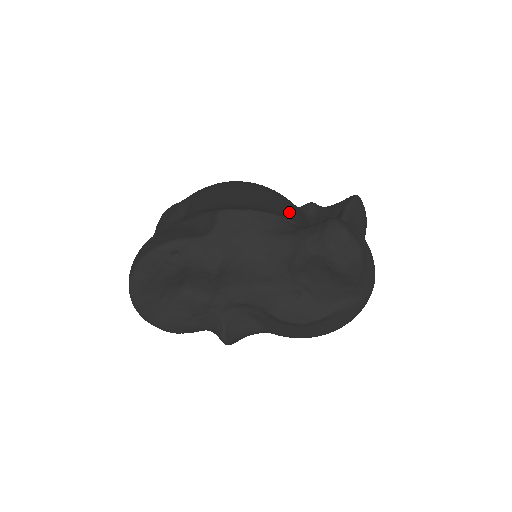
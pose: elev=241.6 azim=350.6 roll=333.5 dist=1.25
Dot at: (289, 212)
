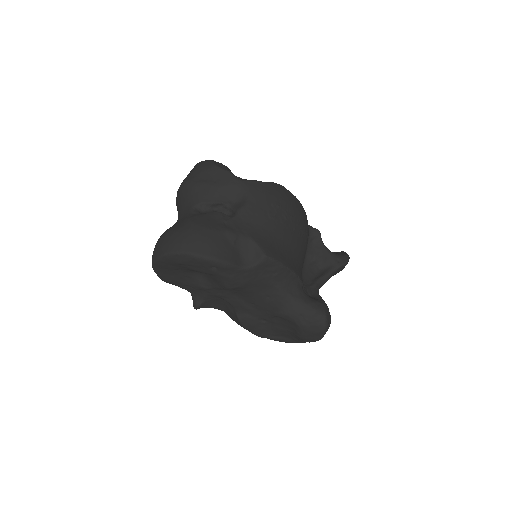
Dot at: (303, 253)
